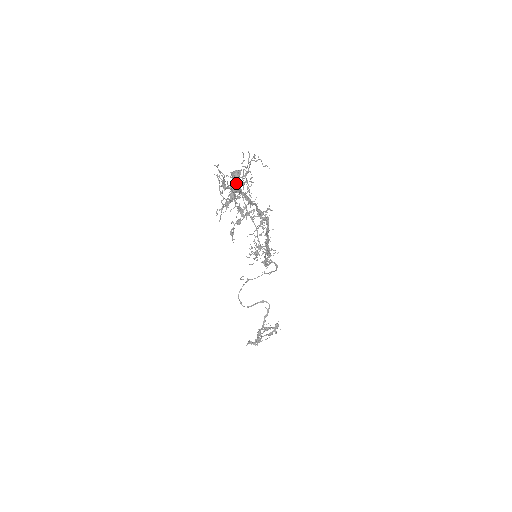
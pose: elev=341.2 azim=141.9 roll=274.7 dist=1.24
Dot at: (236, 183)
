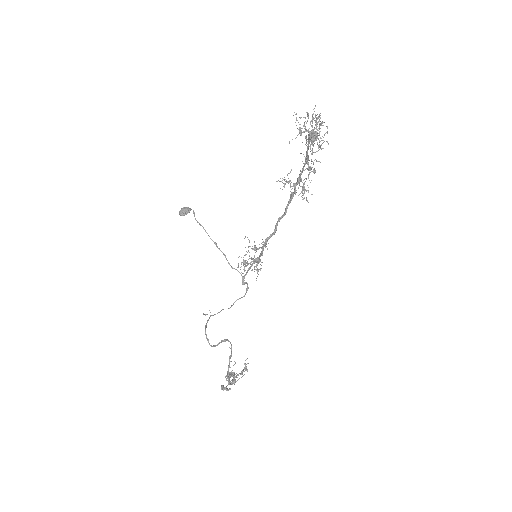
Dot at: (312, 129)
